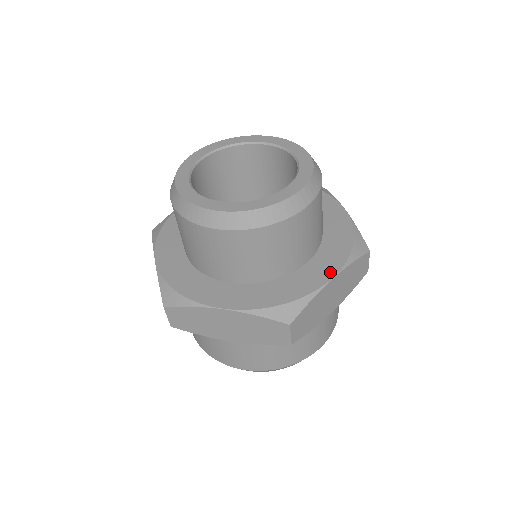
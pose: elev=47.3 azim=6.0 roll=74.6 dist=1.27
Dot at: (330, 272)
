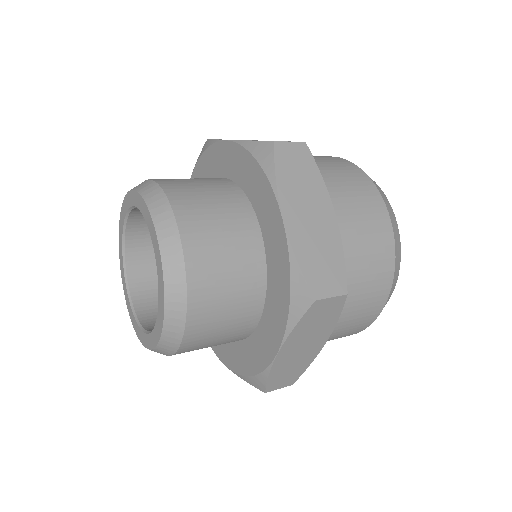
Dot at: (274, 344)
